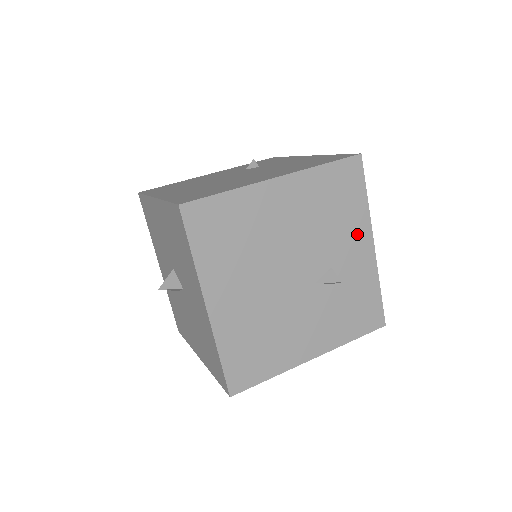
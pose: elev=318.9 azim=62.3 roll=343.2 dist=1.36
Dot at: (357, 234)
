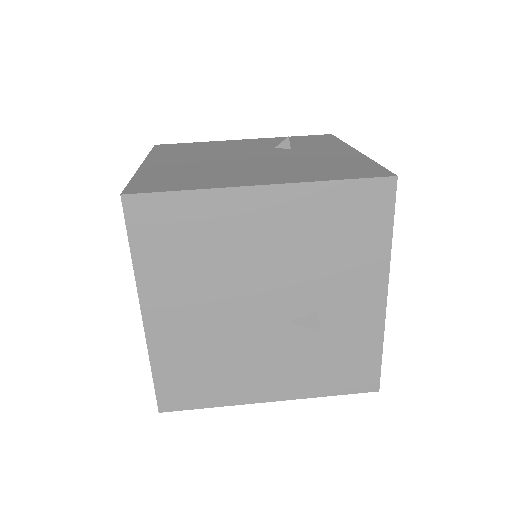
Dot at: (365, 278)
